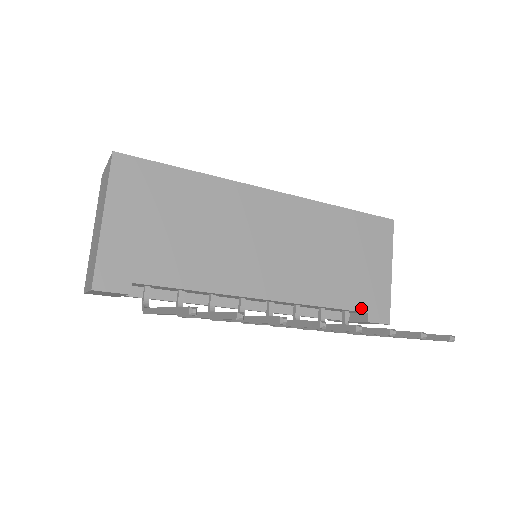
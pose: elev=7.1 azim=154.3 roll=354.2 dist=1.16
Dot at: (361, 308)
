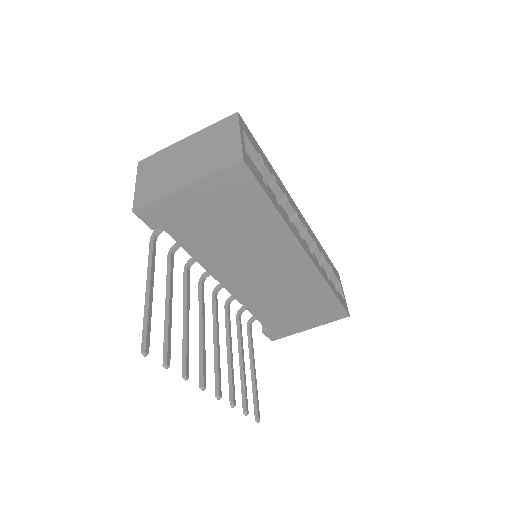
Dot at: (269, 327)
